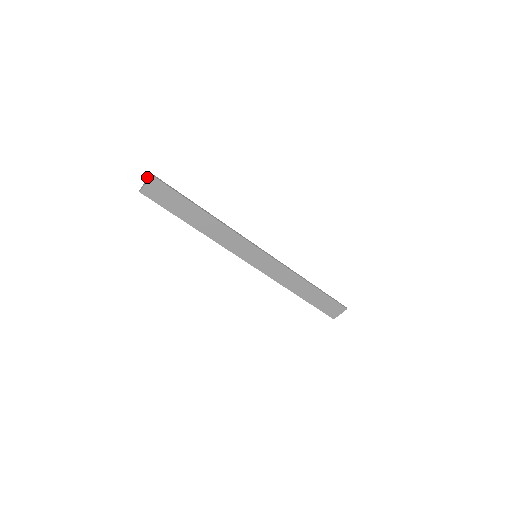
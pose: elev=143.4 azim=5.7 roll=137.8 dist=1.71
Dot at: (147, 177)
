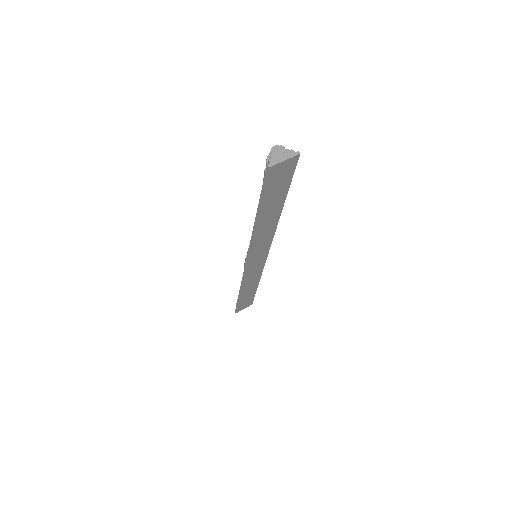
Dot at: (276, 145)
